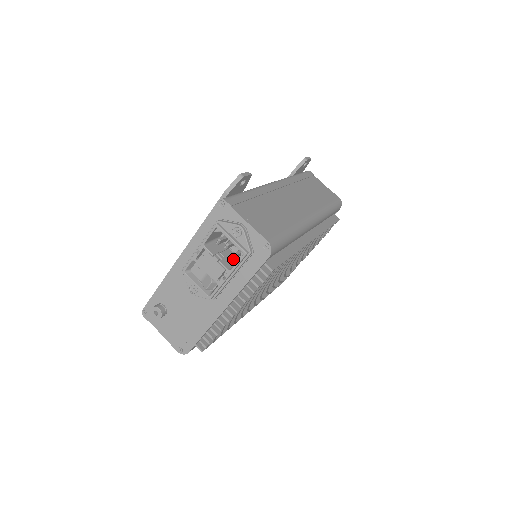
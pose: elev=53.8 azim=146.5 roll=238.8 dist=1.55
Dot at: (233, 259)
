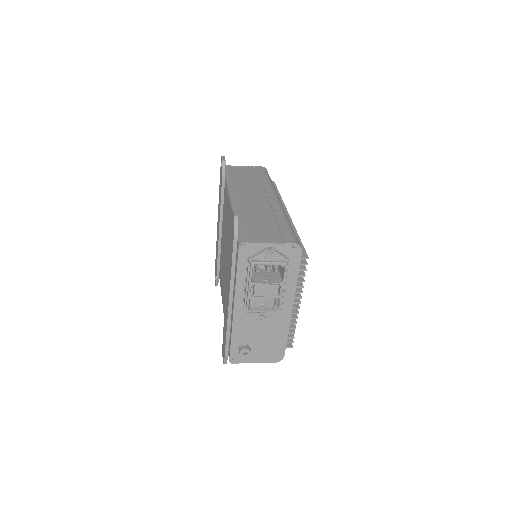
Dot at: (272, 274)
